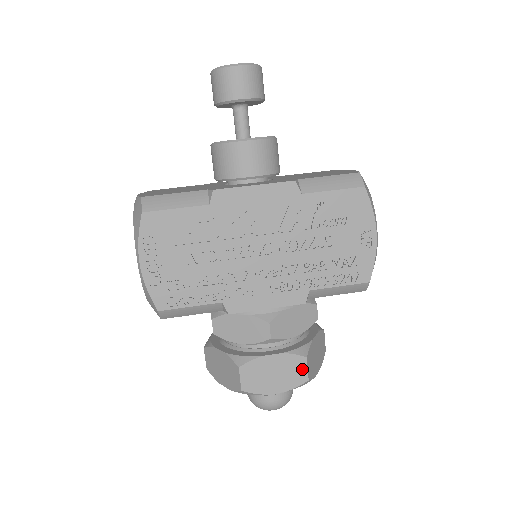
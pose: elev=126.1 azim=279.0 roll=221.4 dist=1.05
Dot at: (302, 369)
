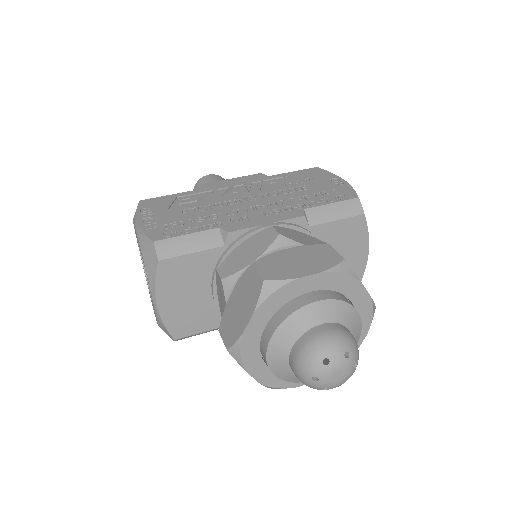
Dot at: (330, 253)
